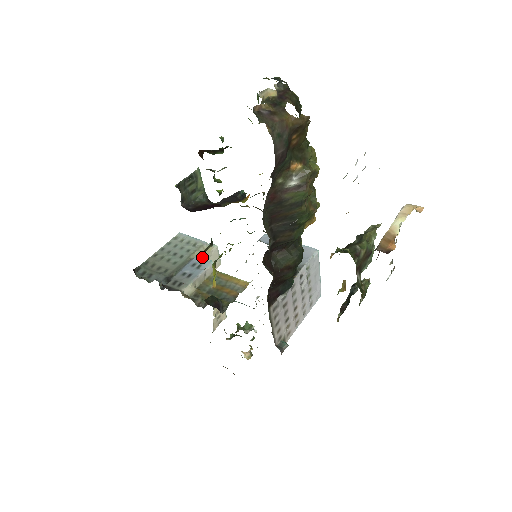
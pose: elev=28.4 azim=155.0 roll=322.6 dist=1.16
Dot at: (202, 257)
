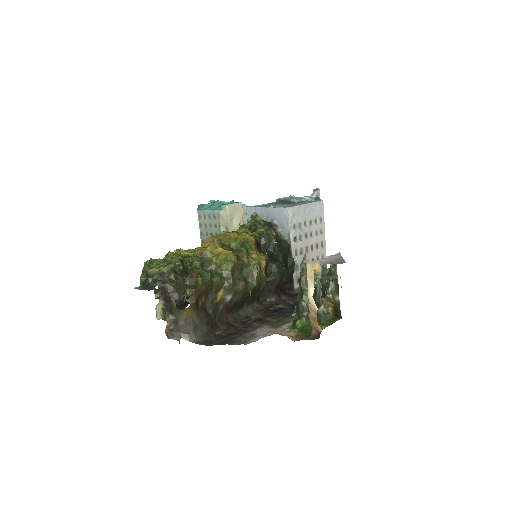
Dot at: (227, 224)
